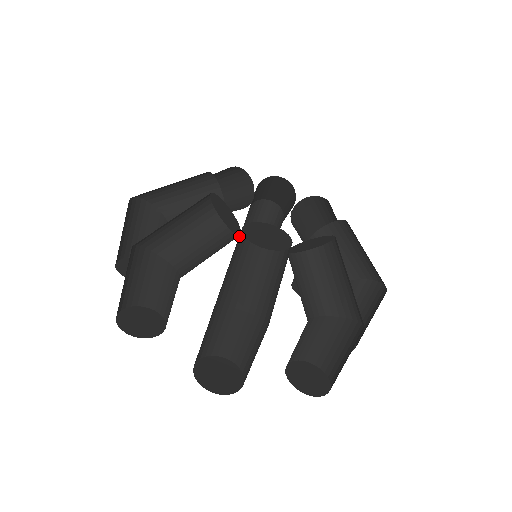
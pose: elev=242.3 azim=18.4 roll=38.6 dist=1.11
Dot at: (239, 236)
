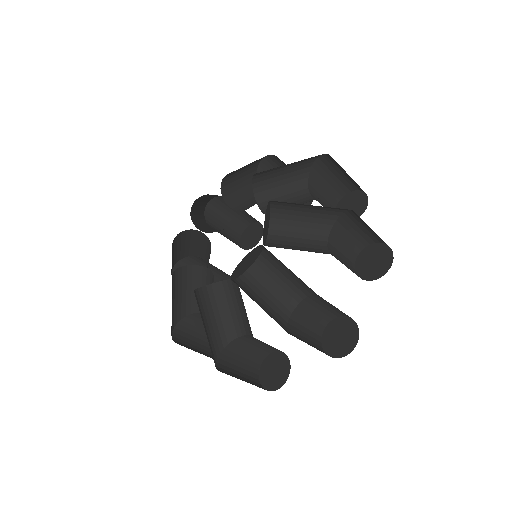
Dot at: (189, 270)
